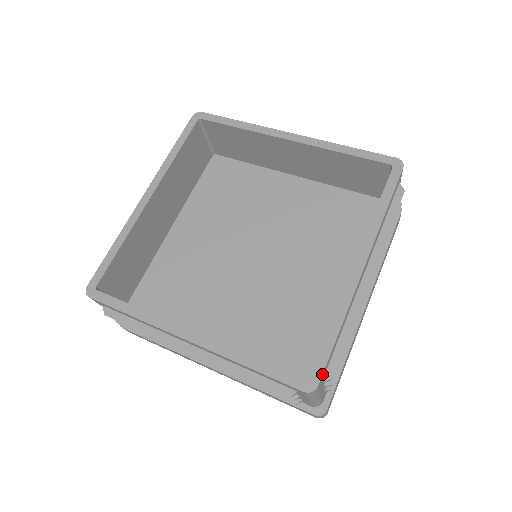
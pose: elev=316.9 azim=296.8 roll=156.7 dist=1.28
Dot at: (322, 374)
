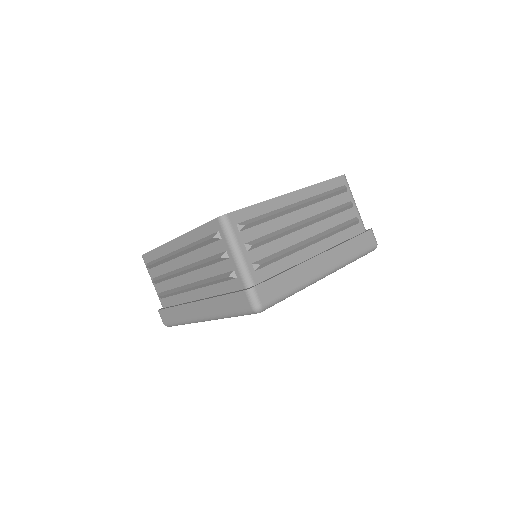
Dot at: (233, 211)
